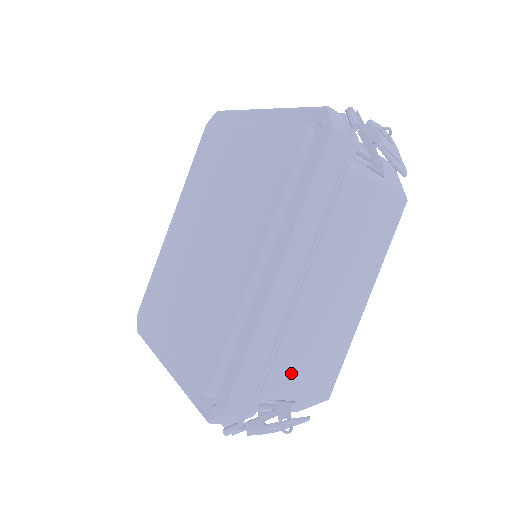
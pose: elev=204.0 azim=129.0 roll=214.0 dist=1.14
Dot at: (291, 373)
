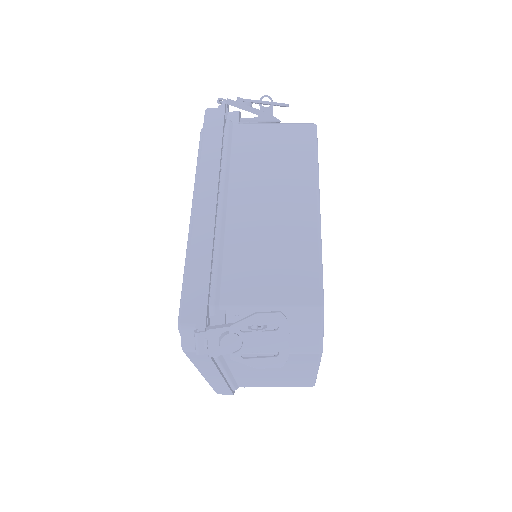
Dot at: (250, 282)
